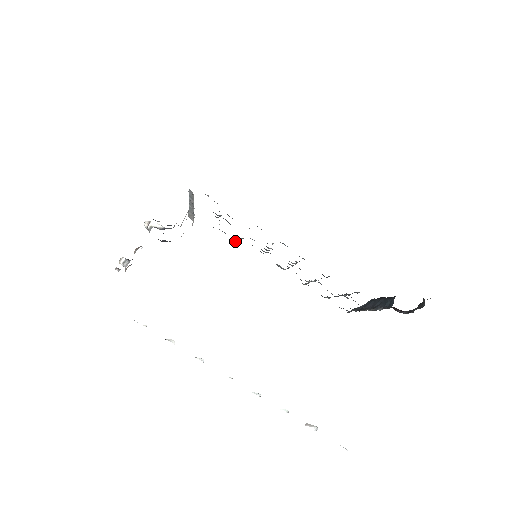
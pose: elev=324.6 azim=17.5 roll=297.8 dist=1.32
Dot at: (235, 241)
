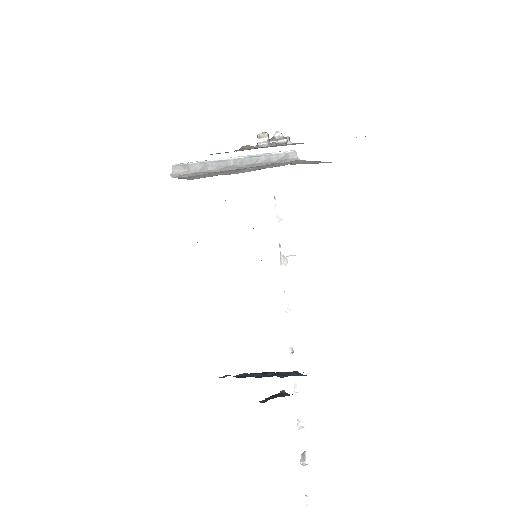
Dot at: occluded
